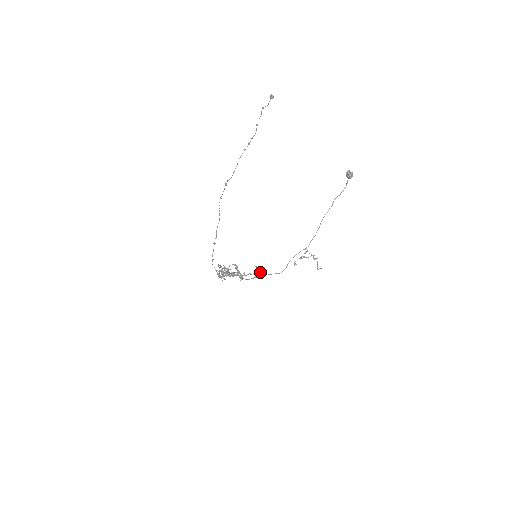
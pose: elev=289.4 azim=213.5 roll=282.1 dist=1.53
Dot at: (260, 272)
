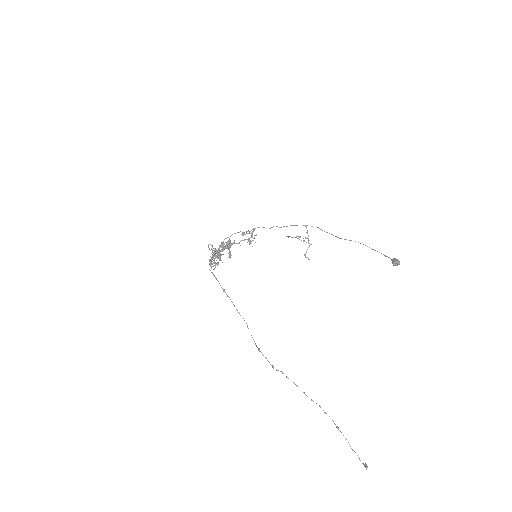
Dot at: (250, 233)
